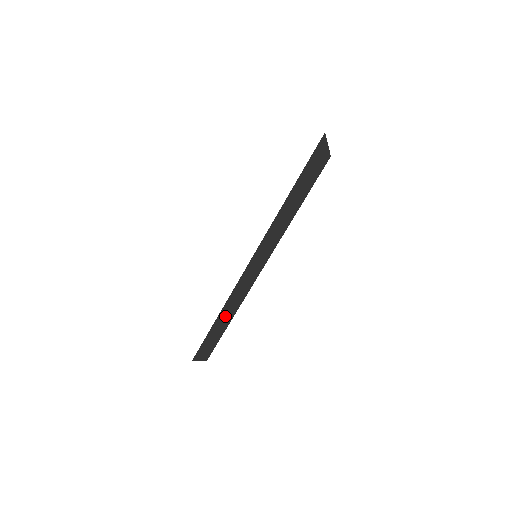
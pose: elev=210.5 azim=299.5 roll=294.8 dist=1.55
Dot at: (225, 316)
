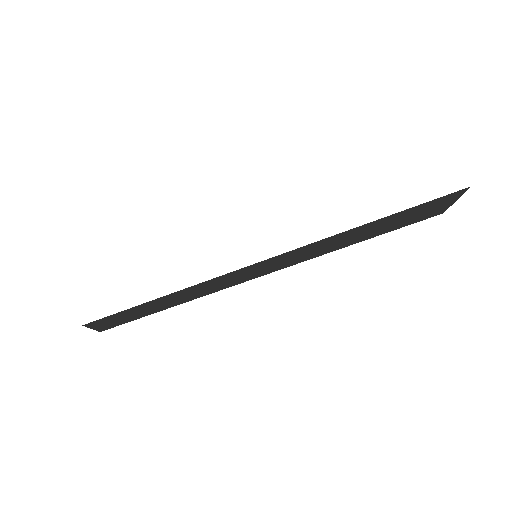
Dot at: (167, 301)
